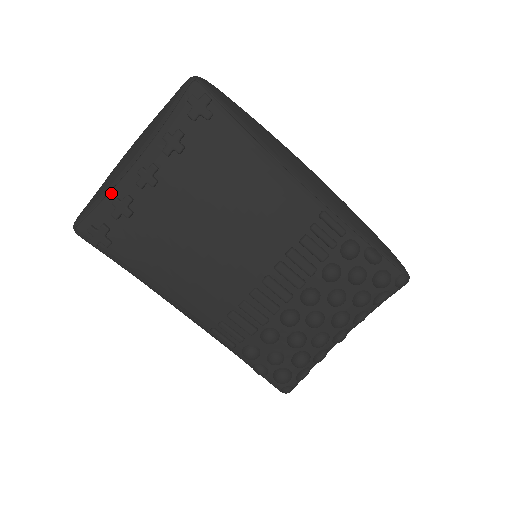
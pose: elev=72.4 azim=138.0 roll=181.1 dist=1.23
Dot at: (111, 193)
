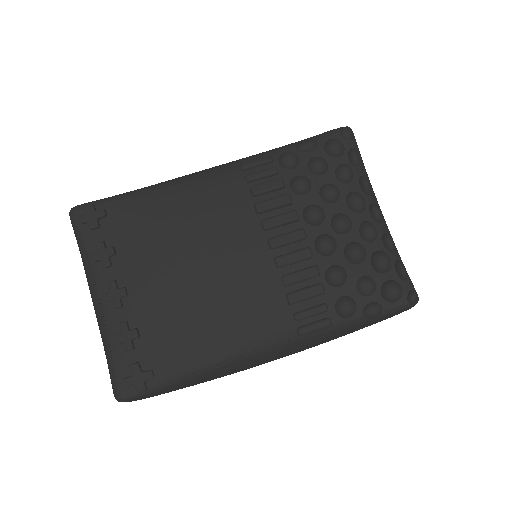
Dot at: (110, 340)
